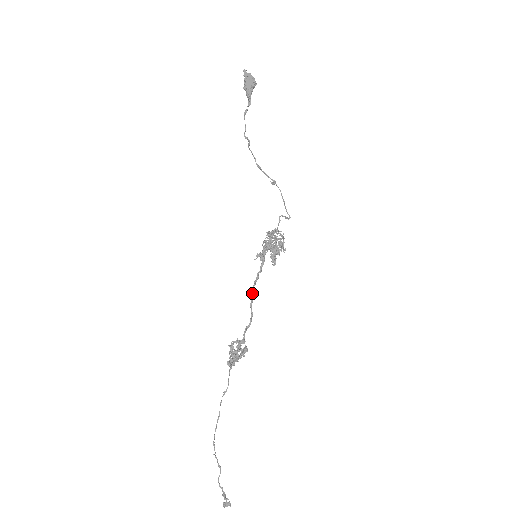
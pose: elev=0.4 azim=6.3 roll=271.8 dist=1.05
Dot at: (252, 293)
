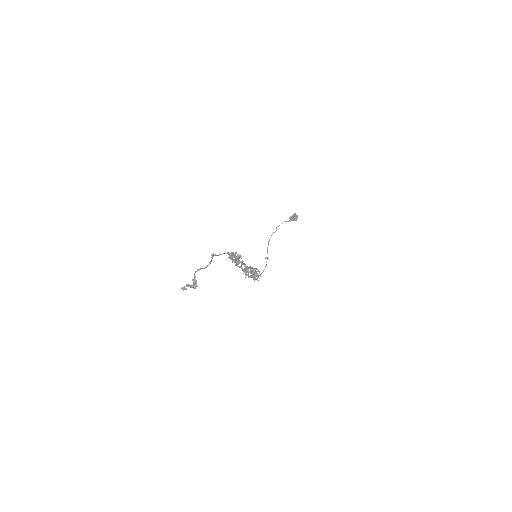
Dot at: (244, 263)
